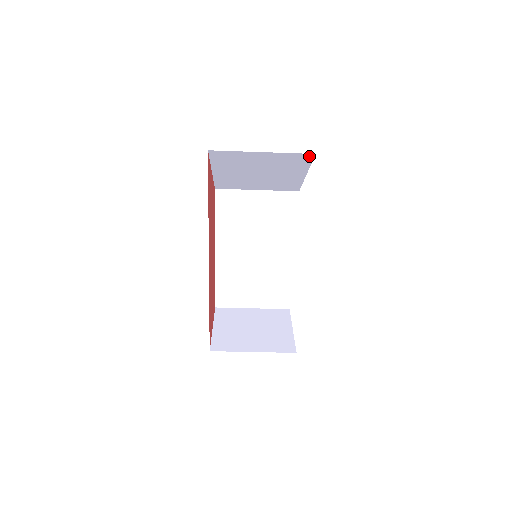
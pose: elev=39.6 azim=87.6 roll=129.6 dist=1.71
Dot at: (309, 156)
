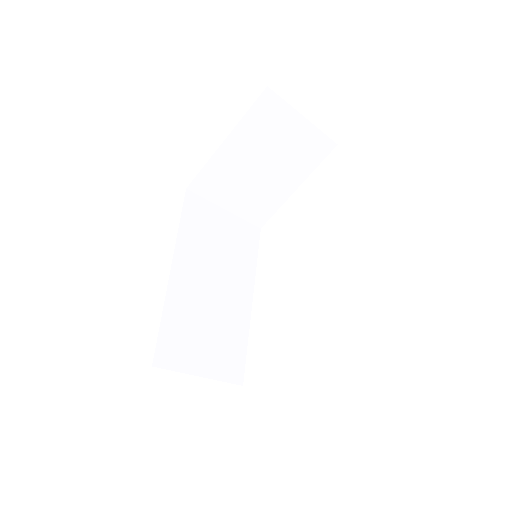
Dot at: (329, 147)
